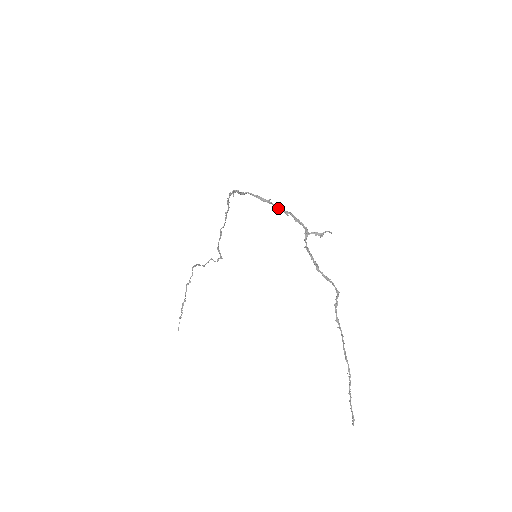
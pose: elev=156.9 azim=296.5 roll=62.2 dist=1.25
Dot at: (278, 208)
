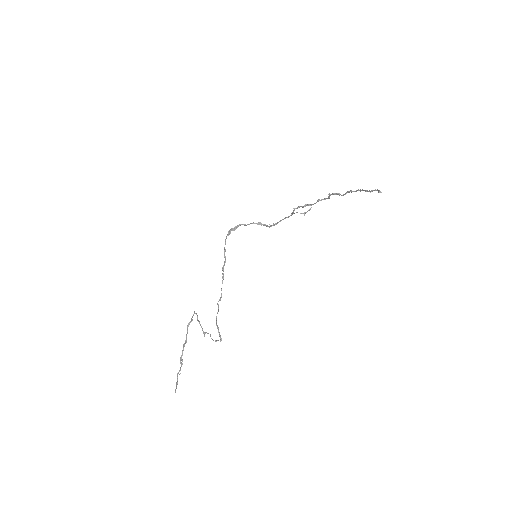
Dot at: (266, 225)
